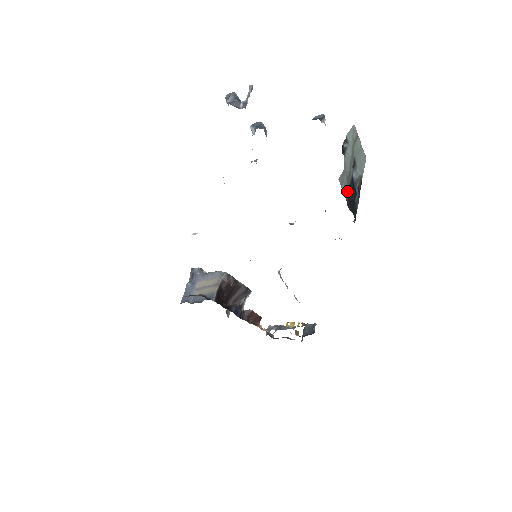
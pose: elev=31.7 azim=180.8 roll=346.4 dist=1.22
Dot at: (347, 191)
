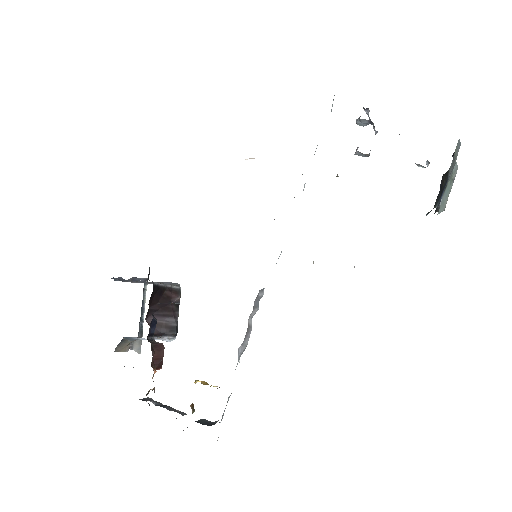
Dot at: (451, 166)
